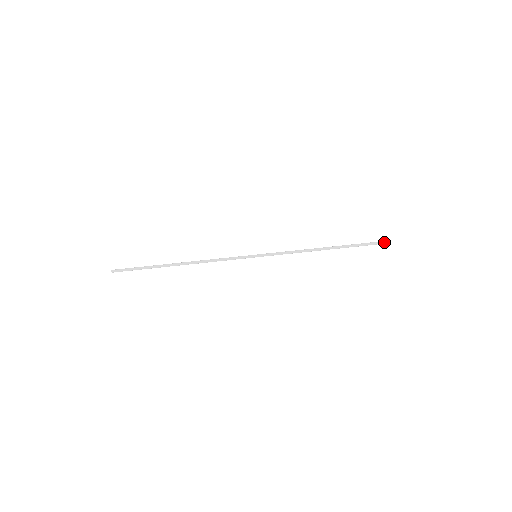
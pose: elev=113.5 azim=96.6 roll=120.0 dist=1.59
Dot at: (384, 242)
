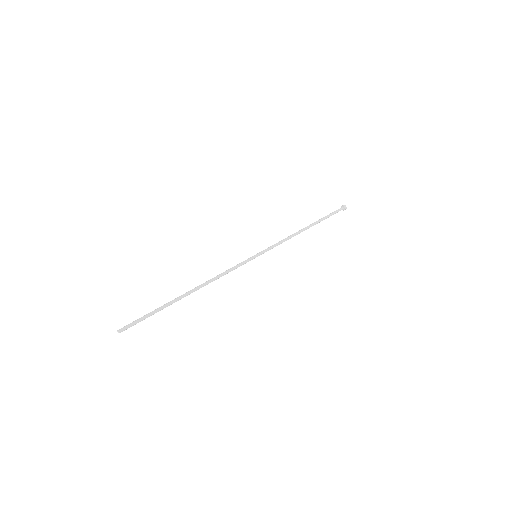
Dot at: (342, 208)
